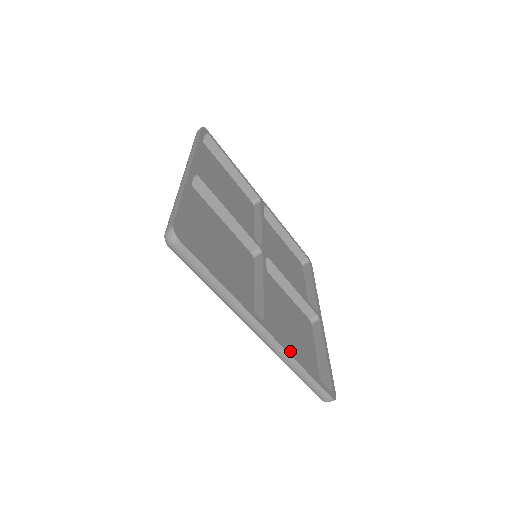
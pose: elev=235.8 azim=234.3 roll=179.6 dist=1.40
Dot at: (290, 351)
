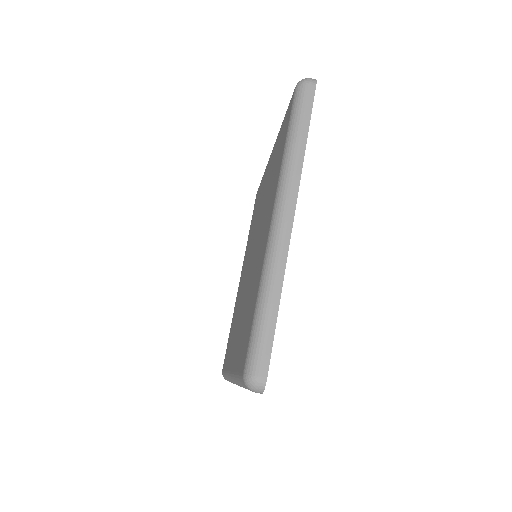
Dot at: occluded
